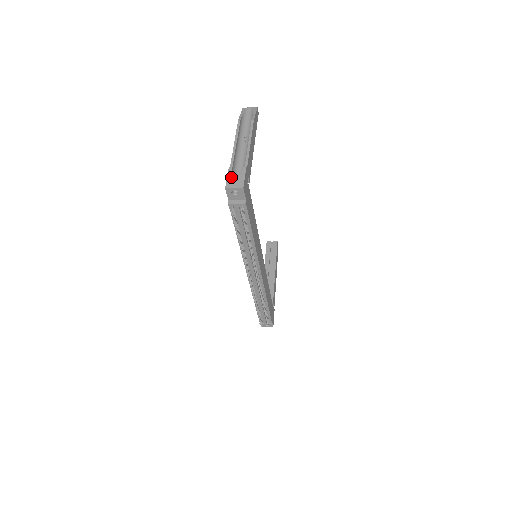
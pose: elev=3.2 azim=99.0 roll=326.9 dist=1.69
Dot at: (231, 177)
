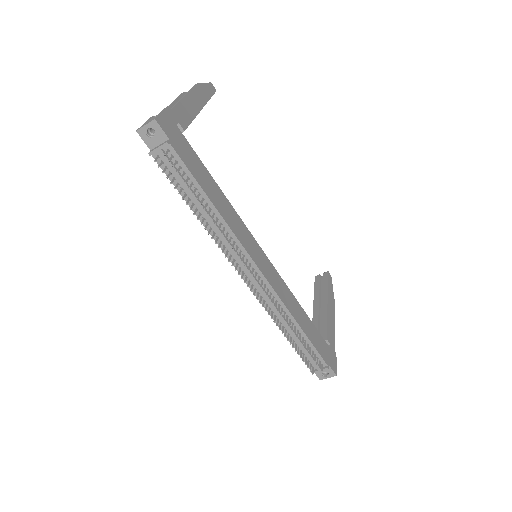
Dot at: (147, 121)
